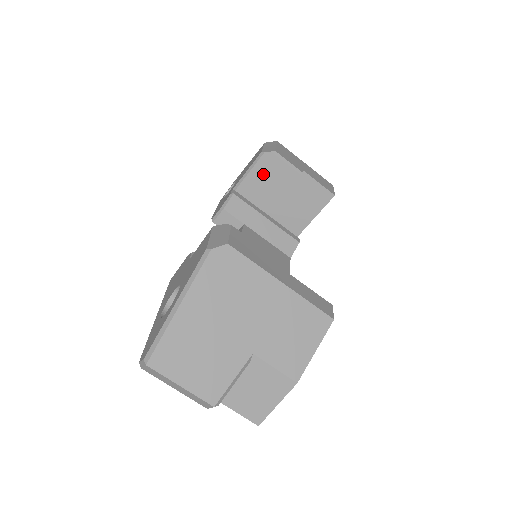
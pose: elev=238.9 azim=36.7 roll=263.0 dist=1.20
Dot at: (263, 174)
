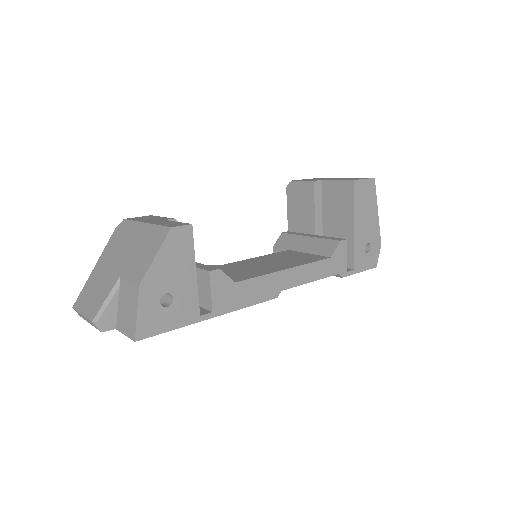
Dot at: (294, 204)
